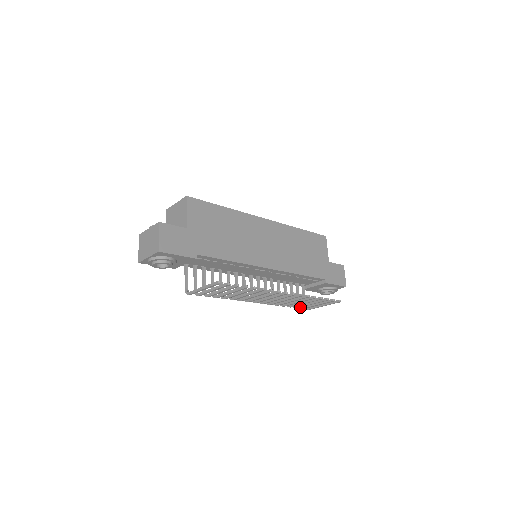
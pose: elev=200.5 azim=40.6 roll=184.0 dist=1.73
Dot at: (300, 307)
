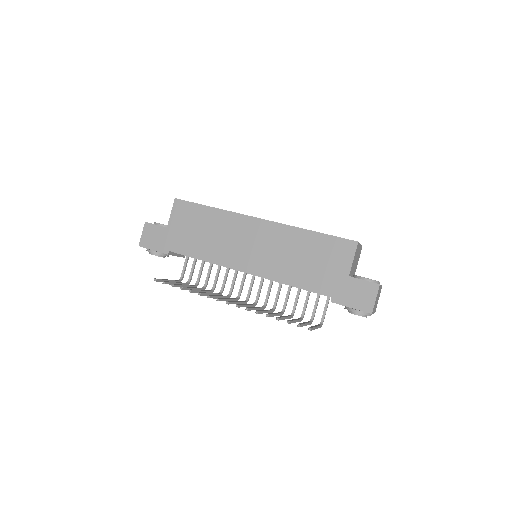
Dot at: (309, 321)
